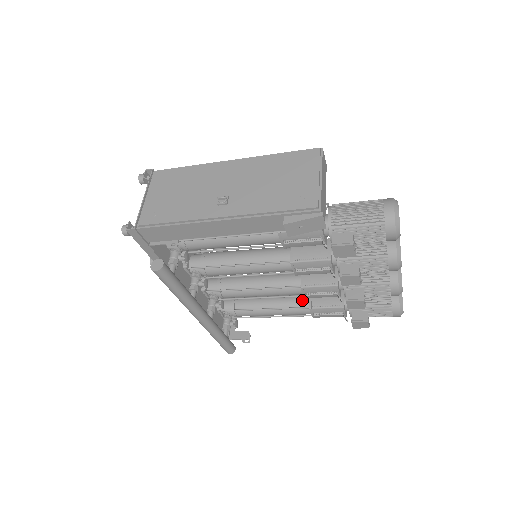
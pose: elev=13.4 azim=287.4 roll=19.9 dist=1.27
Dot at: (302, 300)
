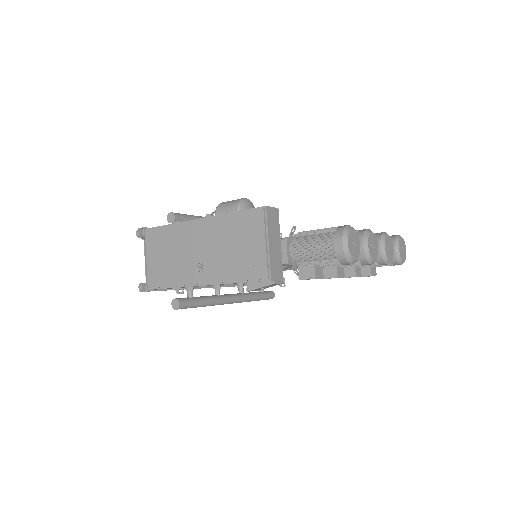
Dot at: occluded
